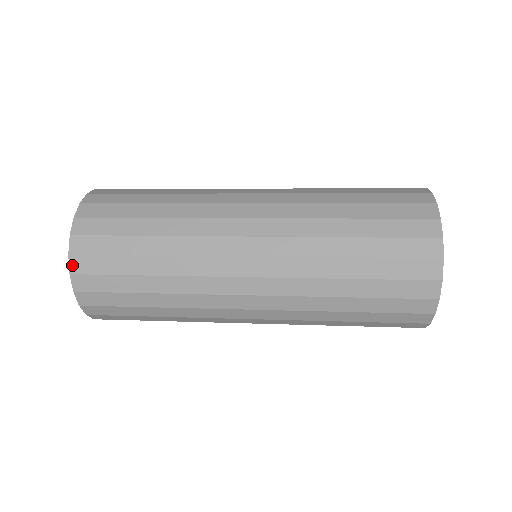
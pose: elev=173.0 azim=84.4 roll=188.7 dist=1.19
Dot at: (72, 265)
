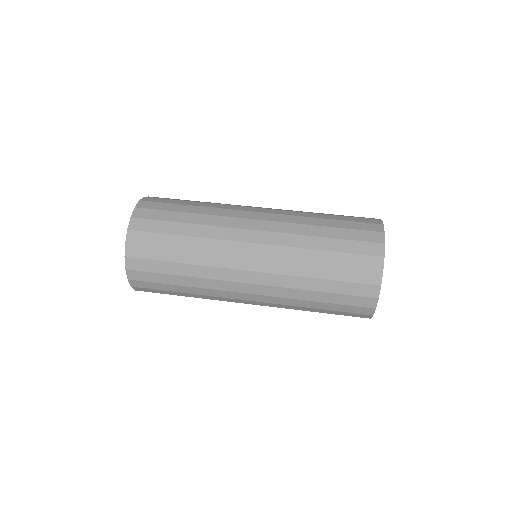
Dot at: (127, 251)
